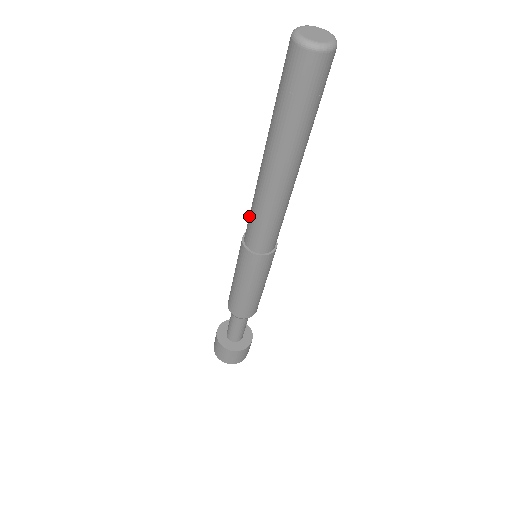
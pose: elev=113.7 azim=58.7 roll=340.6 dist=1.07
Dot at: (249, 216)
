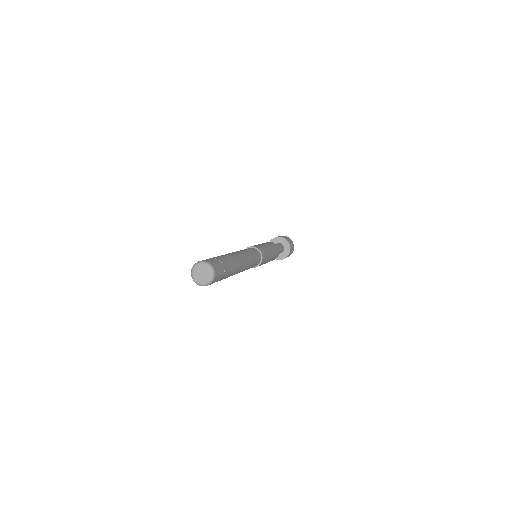
Dot at: occluded
